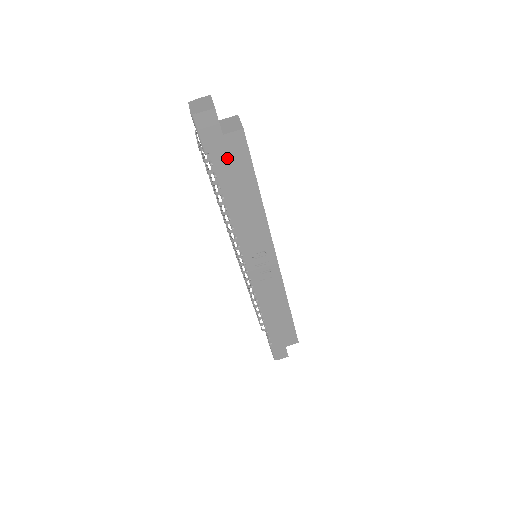
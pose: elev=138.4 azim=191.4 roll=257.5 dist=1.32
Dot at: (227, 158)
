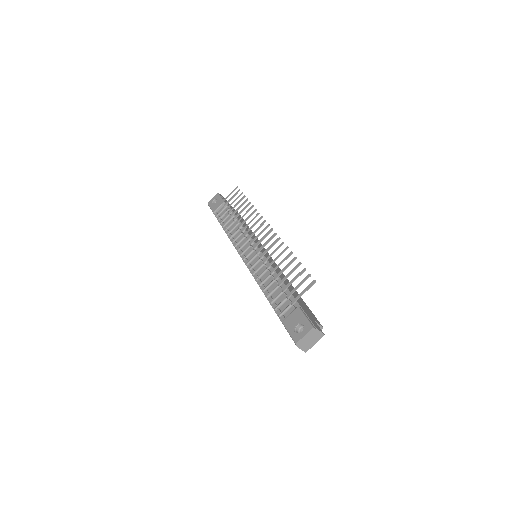
Dot at: occluded
